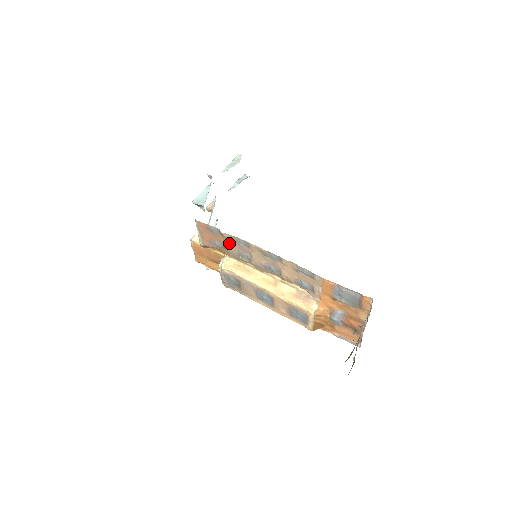
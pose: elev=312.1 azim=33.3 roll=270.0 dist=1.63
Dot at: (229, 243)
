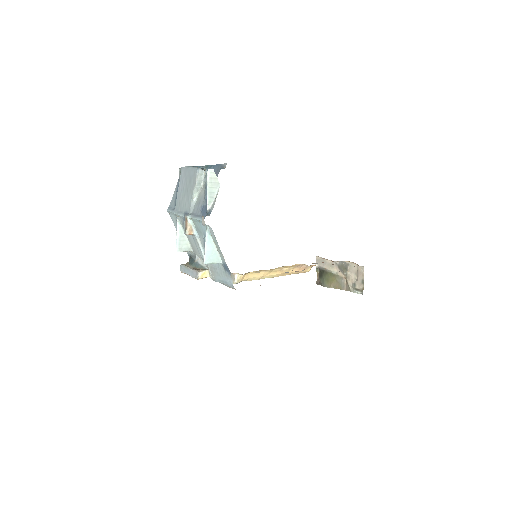
Dot at: occluded
